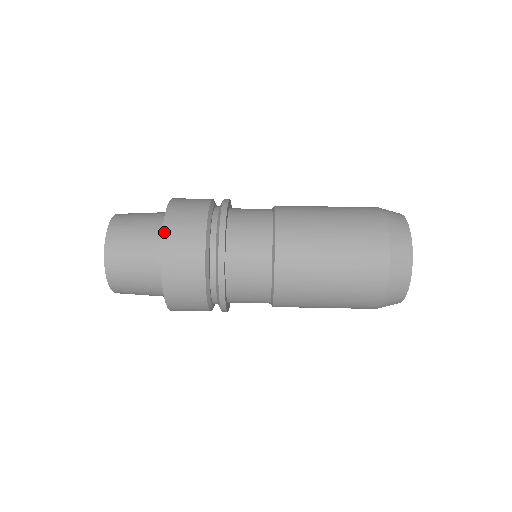
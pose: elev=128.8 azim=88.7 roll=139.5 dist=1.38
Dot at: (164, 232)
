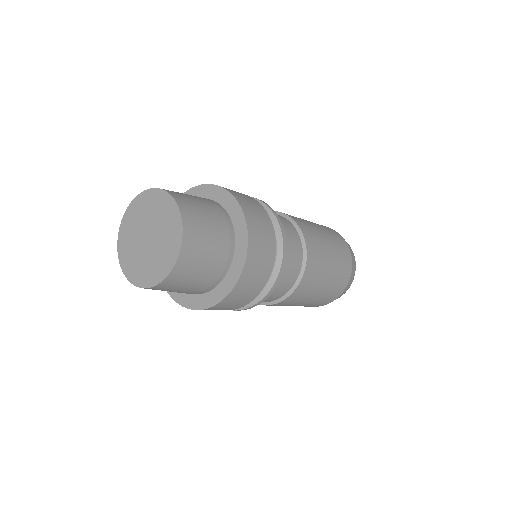
Dot at: (217, 185)
